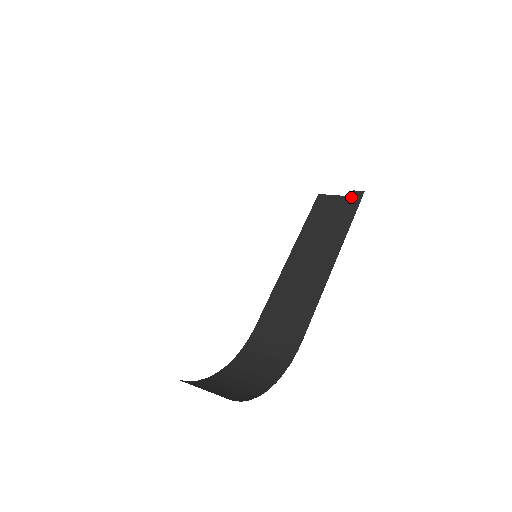
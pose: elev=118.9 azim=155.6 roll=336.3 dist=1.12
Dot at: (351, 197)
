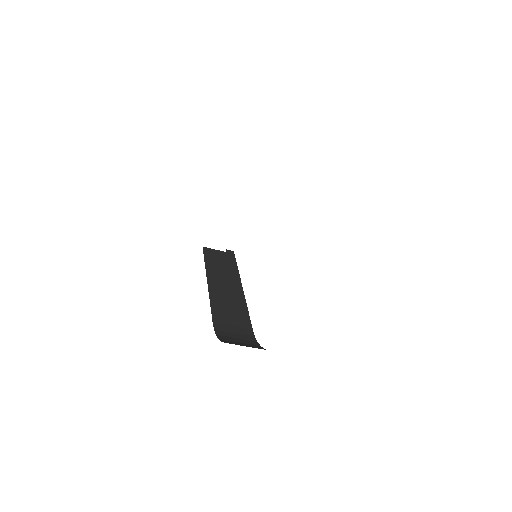
Dot at: (227, 253)
